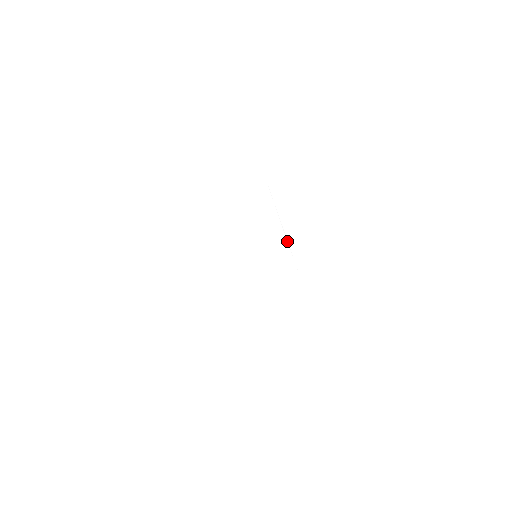
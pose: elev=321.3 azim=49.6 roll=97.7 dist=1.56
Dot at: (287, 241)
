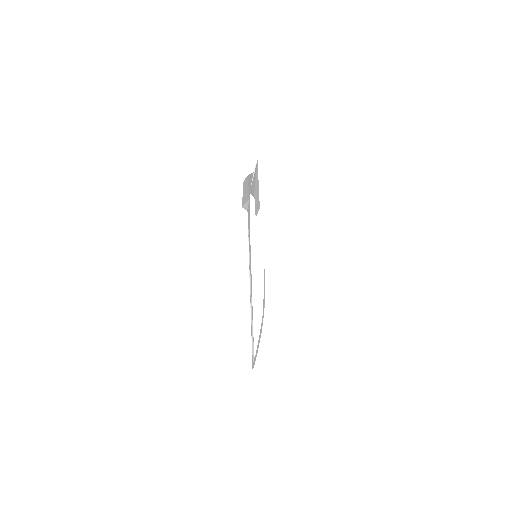
Dot at: (252, 179)
